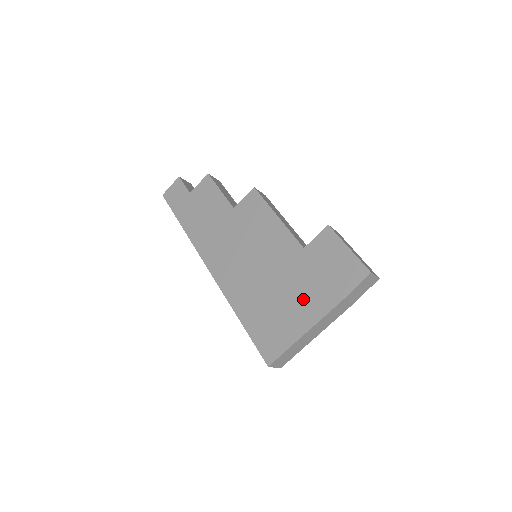
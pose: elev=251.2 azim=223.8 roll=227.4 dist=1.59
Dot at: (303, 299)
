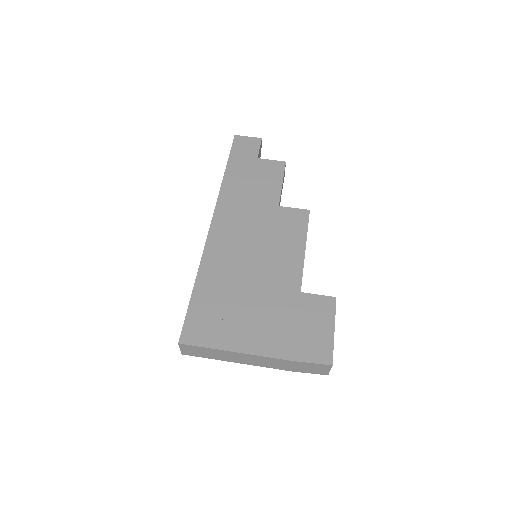
Dot at: (261, 326)
